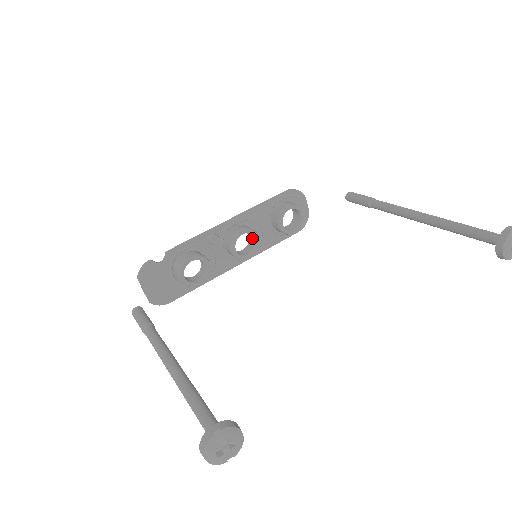
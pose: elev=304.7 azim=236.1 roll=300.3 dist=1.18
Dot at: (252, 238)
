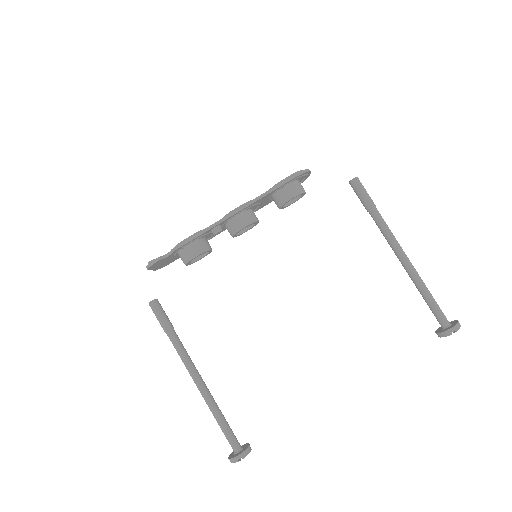
Dot at: occluded
